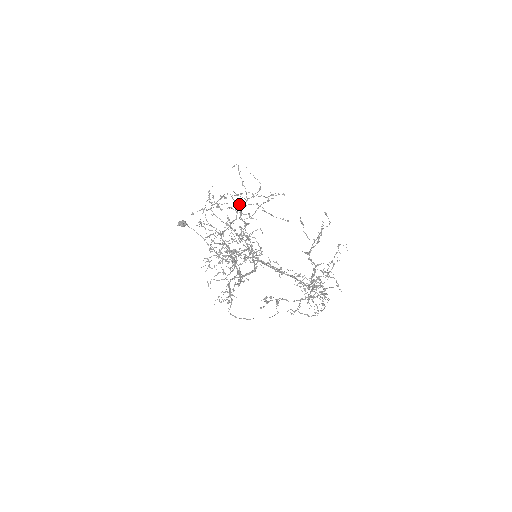
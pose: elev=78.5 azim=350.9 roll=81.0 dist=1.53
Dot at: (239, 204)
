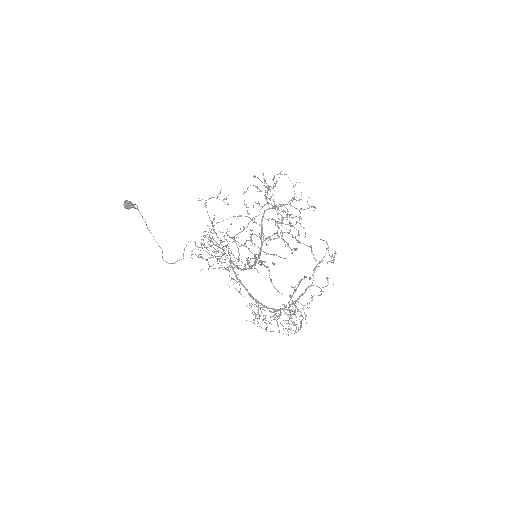
Dot at: occluded
